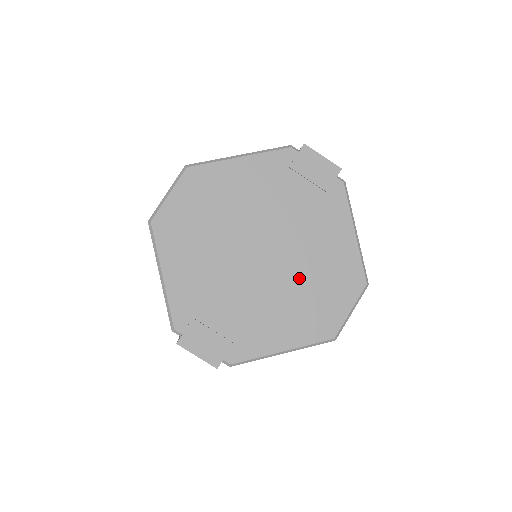
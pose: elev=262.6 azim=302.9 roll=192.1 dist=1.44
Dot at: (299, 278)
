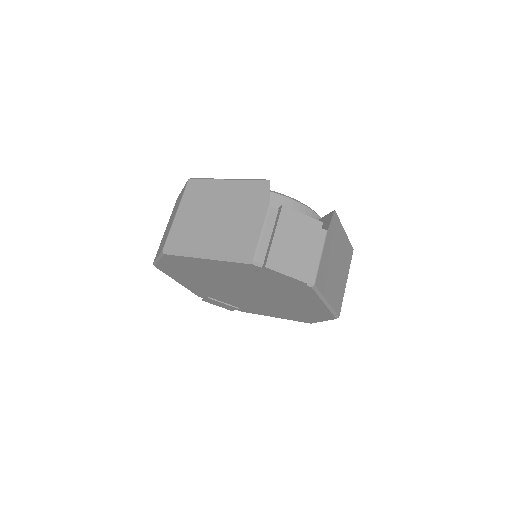
Dot at: (279, 305)
